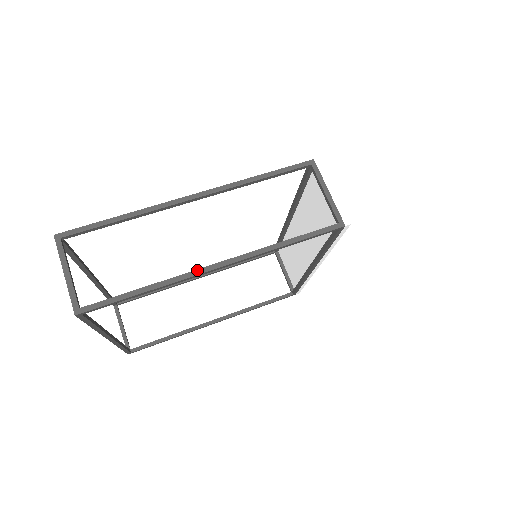
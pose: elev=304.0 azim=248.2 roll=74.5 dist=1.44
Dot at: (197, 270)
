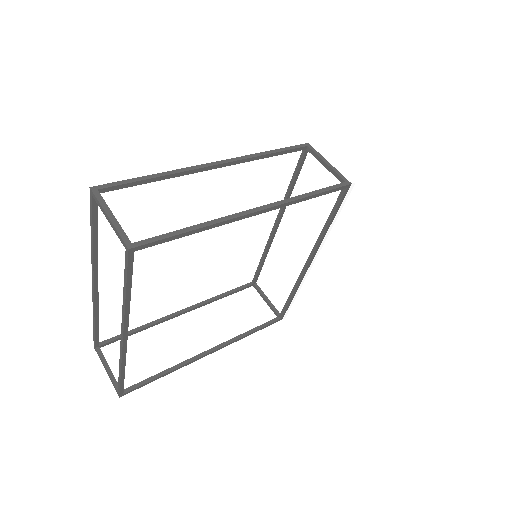
Dot at: (240, 213)
